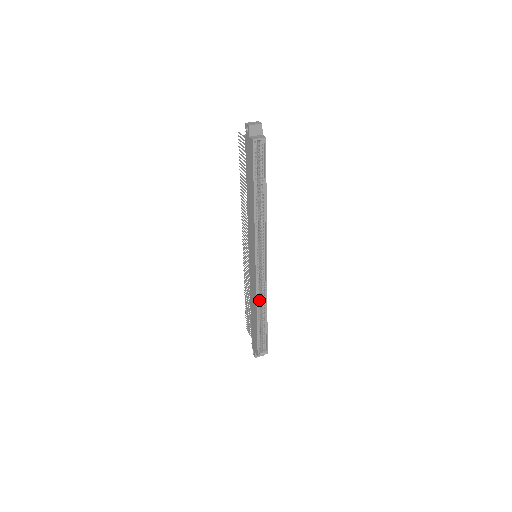
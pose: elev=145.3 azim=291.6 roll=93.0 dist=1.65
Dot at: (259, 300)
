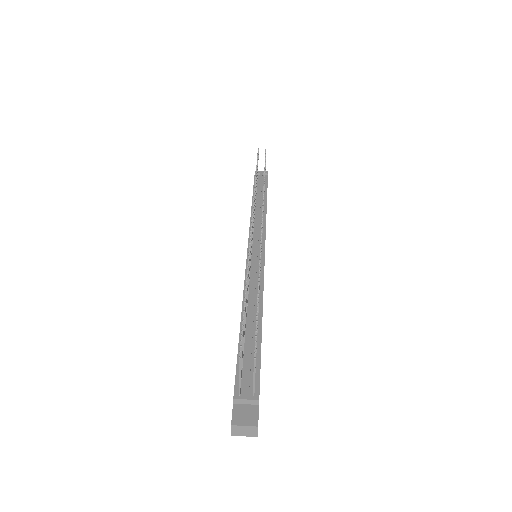
Dot at: occluded
